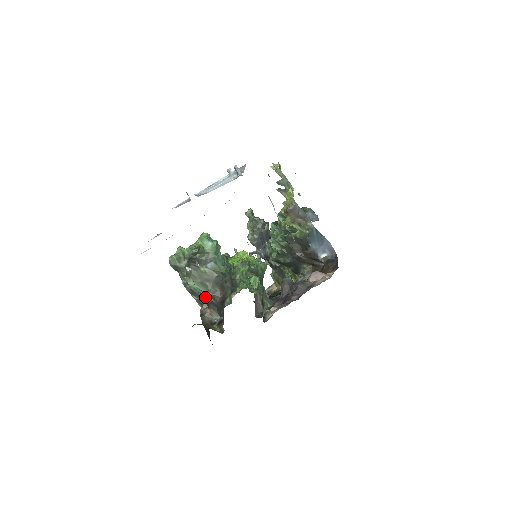
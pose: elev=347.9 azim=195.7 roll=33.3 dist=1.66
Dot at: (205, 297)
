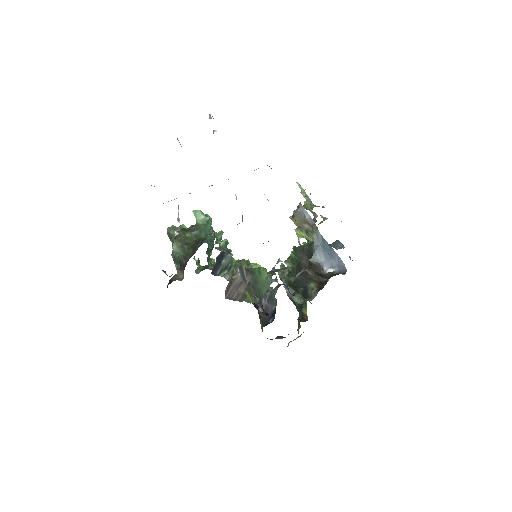
Dot at: (180, 260)
